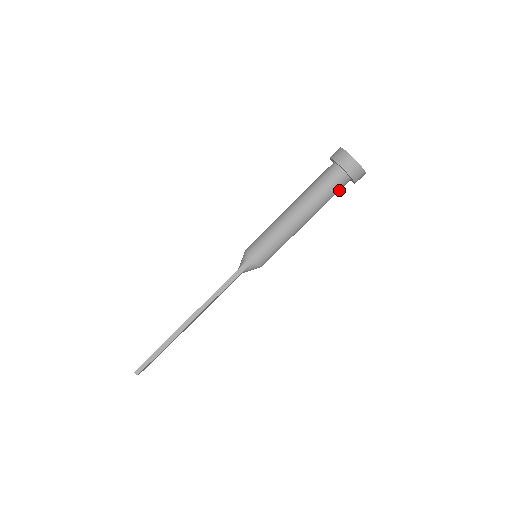
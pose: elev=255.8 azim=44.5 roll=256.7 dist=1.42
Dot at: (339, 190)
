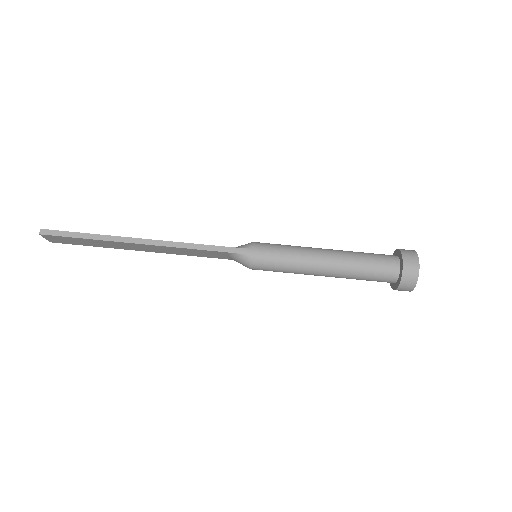
Dot at: (378, 280)
